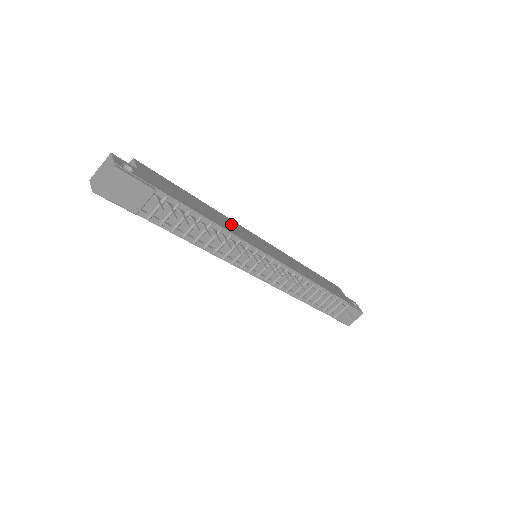
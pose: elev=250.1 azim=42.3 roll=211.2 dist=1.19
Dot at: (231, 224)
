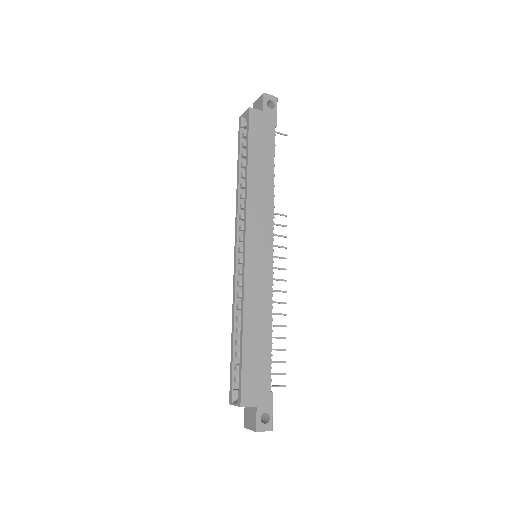
Dot at: (255, 297)
